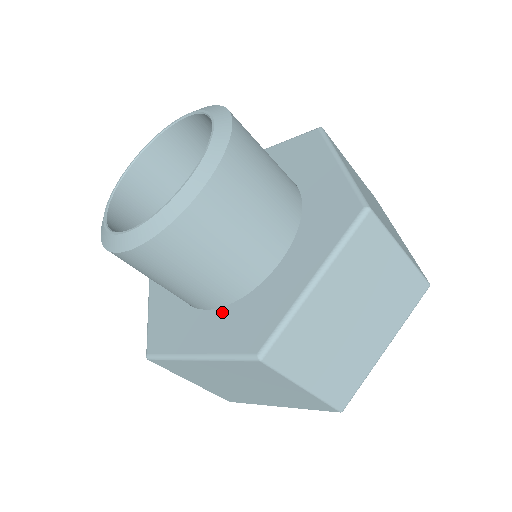
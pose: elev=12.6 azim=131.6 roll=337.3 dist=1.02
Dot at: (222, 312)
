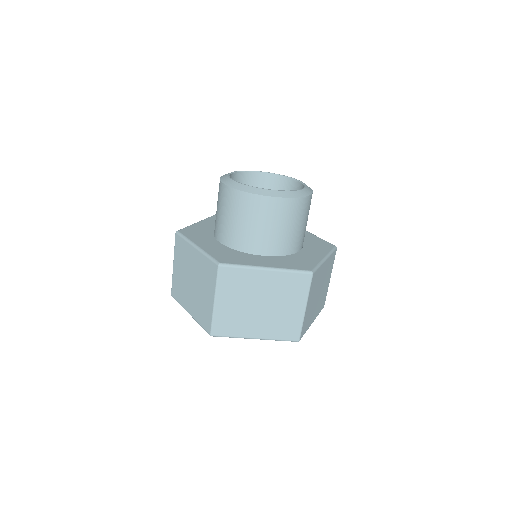
Dot at: (274, 257)
